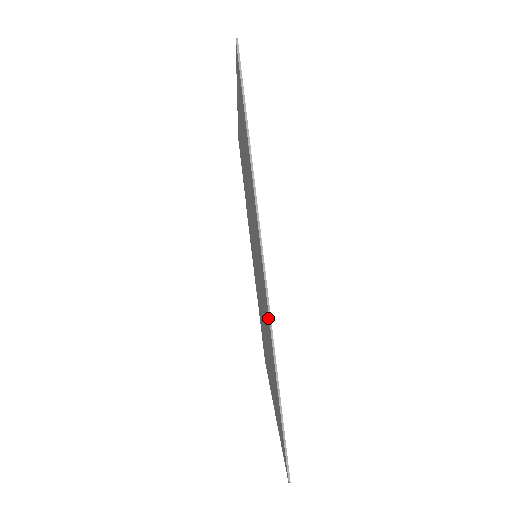
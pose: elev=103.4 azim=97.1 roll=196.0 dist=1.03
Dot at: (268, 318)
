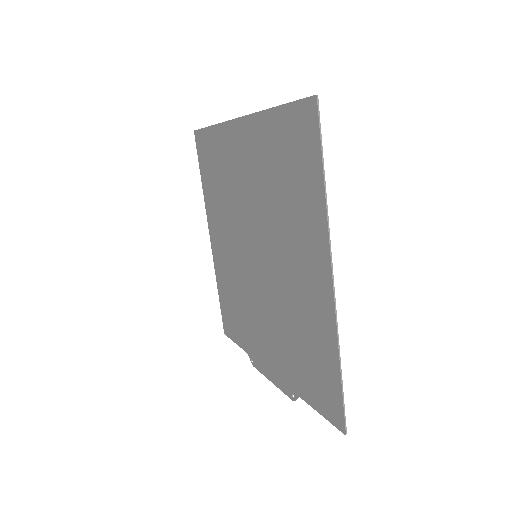
Dot at: (254, 123)
